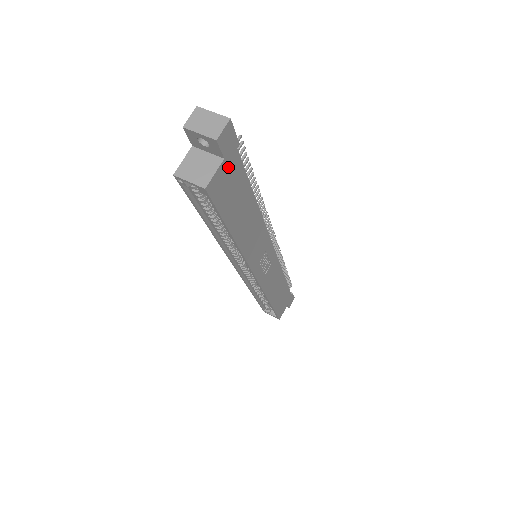
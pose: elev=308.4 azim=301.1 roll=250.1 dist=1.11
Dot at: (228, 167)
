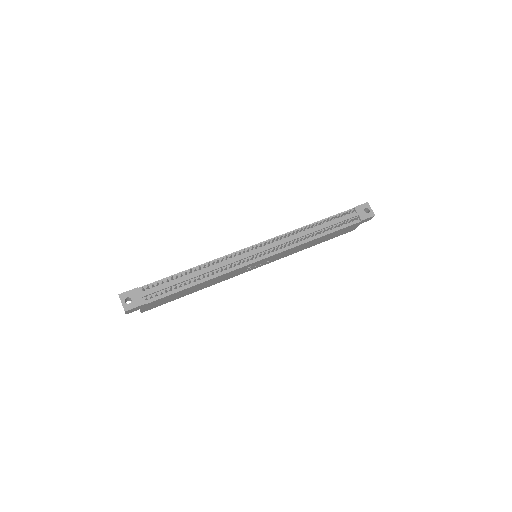
Dot at: (148, 306)
